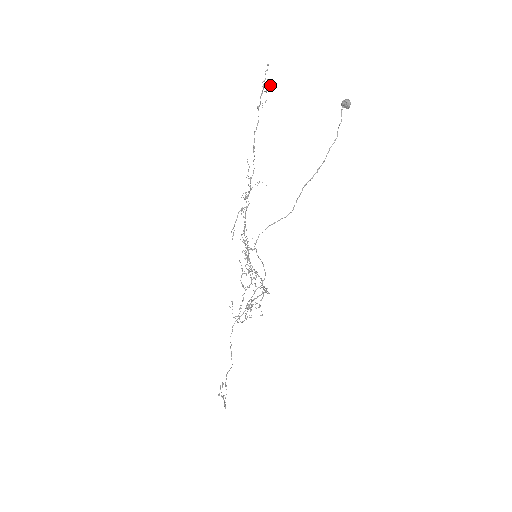
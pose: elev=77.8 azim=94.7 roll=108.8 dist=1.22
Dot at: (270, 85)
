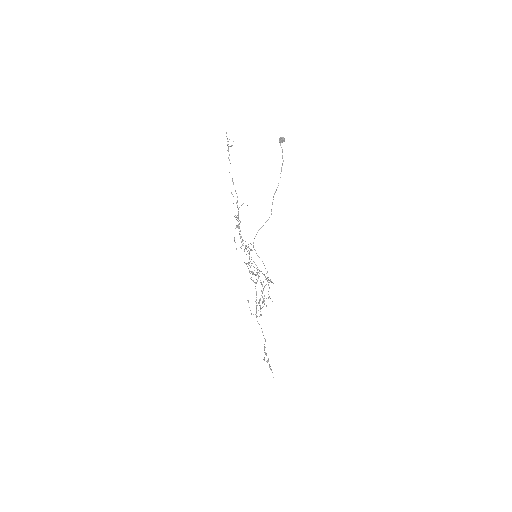
Dot at: occluded
